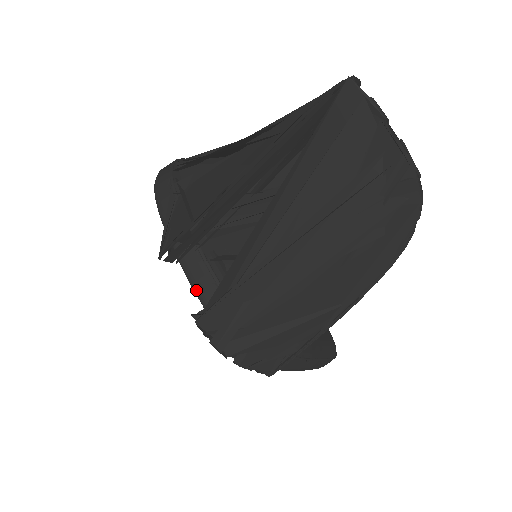
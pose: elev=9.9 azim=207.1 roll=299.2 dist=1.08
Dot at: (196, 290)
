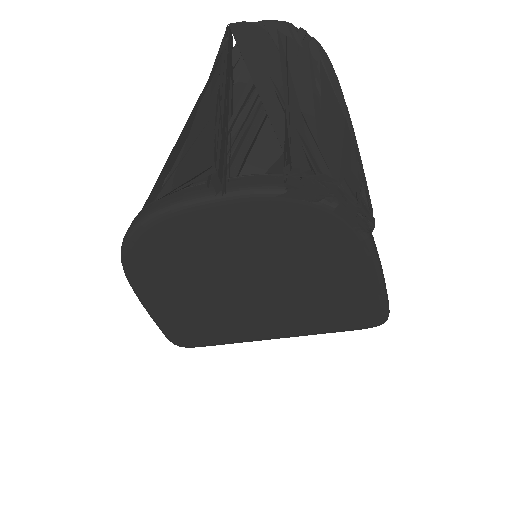
Dot at: (261, 188)
